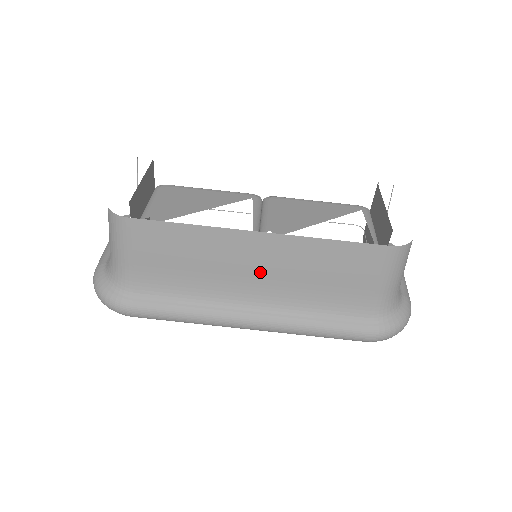
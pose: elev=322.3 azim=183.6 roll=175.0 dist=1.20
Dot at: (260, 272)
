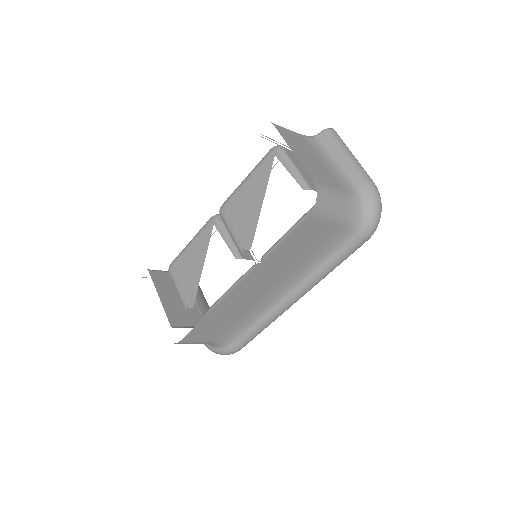
Dot at: (265, 286)
